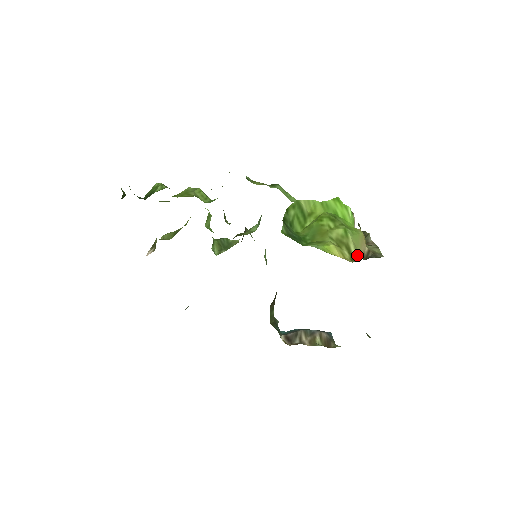
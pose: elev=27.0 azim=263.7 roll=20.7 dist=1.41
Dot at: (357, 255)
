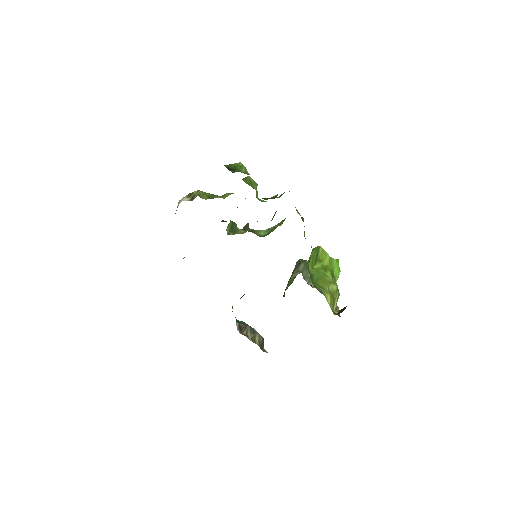
Dot at: occluded
